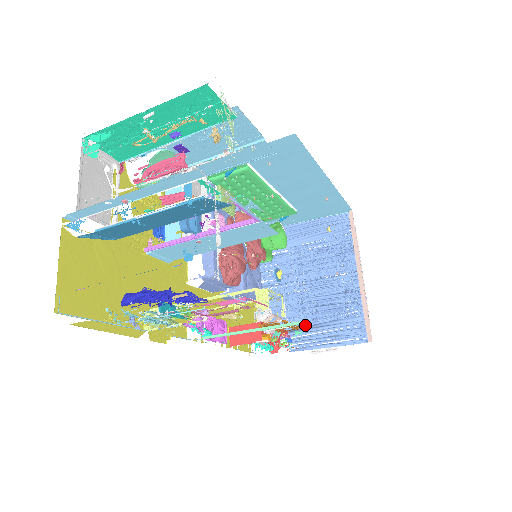
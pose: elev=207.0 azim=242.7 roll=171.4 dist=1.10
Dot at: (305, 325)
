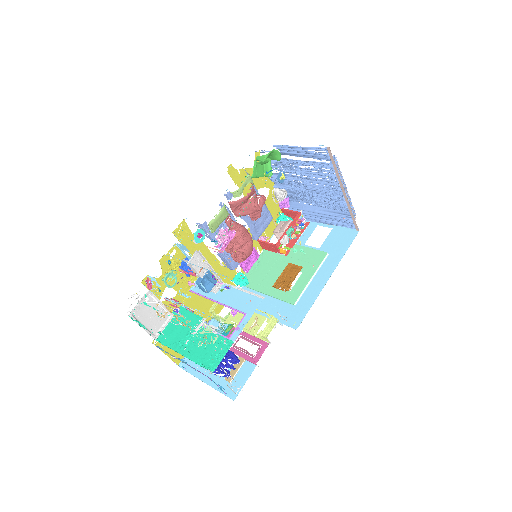
Dot at: (313, 203)
